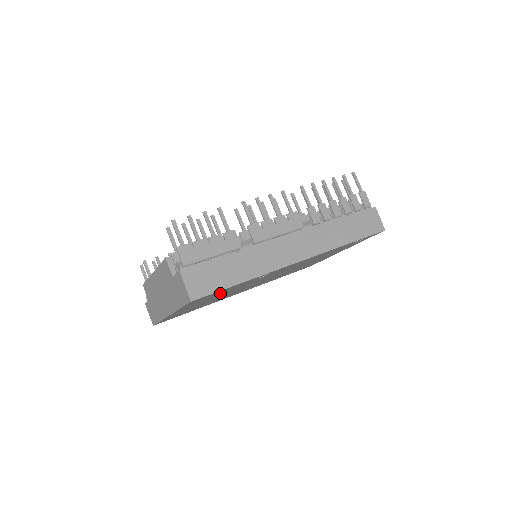
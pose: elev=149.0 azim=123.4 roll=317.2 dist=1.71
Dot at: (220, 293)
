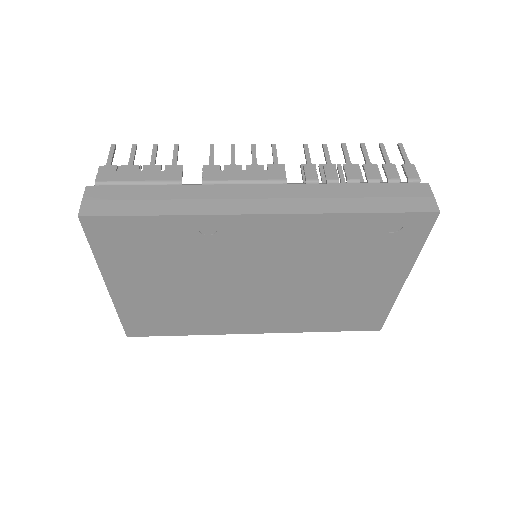
Dot at: (152, 249)
